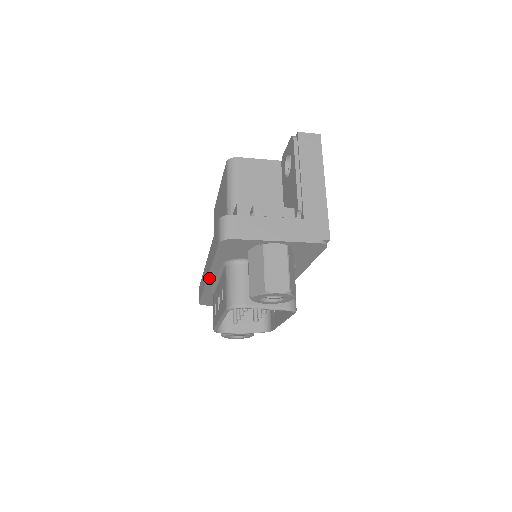
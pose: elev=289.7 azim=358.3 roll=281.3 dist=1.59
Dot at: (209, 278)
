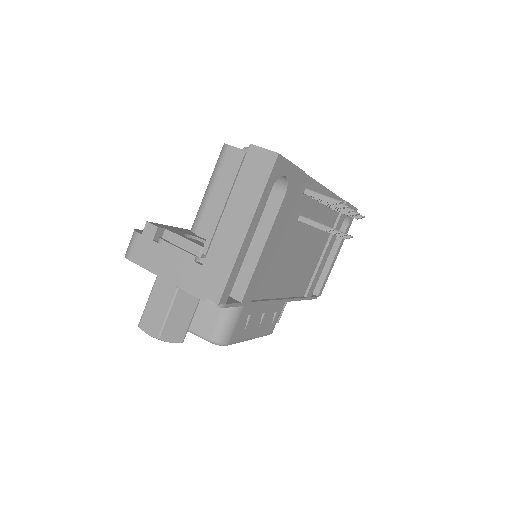
Dot at: occluded
